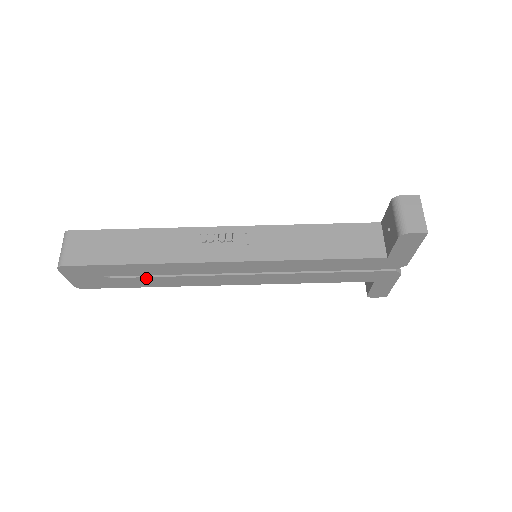
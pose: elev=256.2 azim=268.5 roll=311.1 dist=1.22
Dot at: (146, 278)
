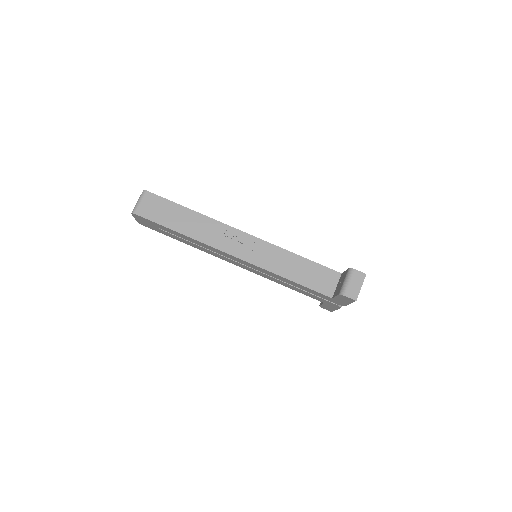
Dot at: (183, 239)
